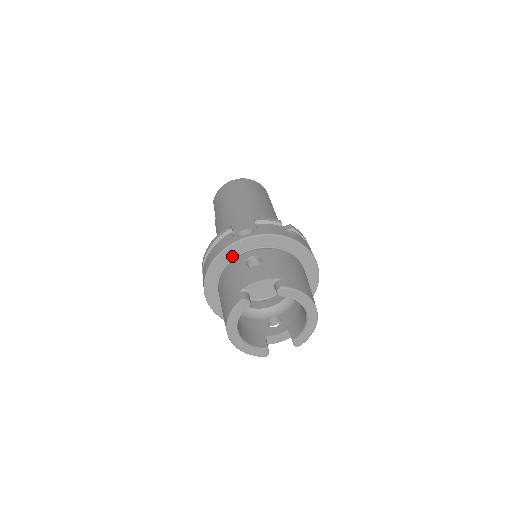
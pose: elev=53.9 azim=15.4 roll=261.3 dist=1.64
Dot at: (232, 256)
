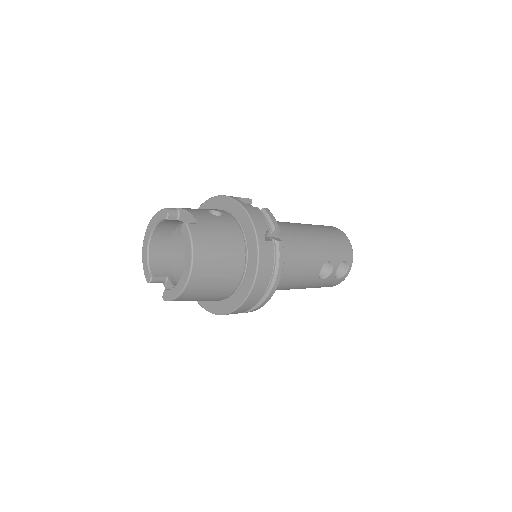
Dot at: (219, 207)
